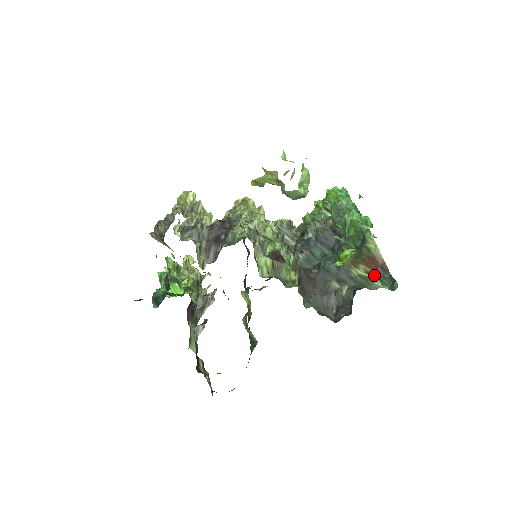
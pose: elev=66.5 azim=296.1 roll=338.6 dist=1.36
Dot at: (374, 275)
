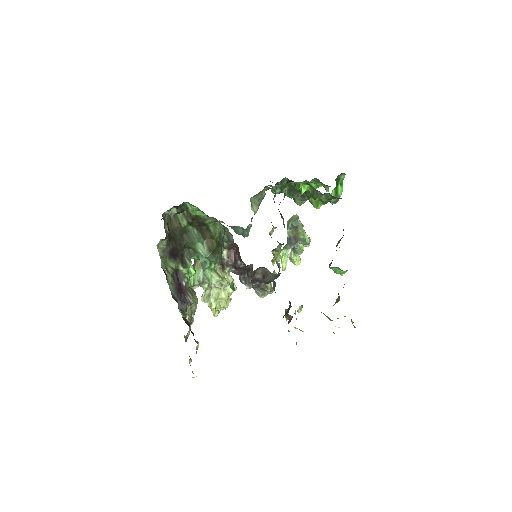
Dot at: occluded
